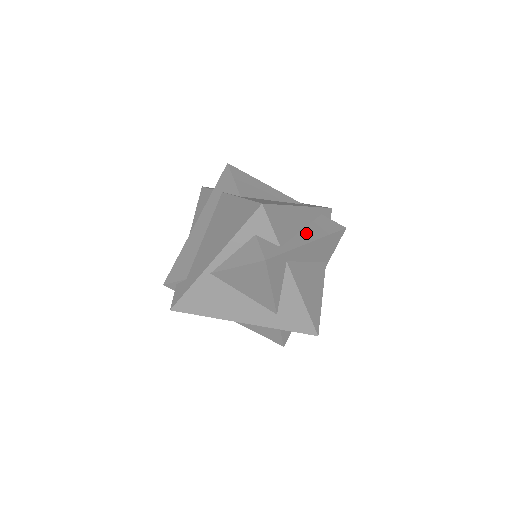
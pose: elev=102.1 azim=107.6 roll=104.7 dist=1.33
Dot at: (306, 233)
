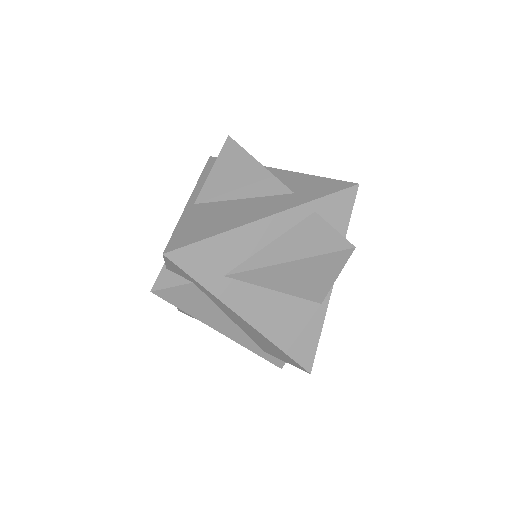
Dot at: occluded
